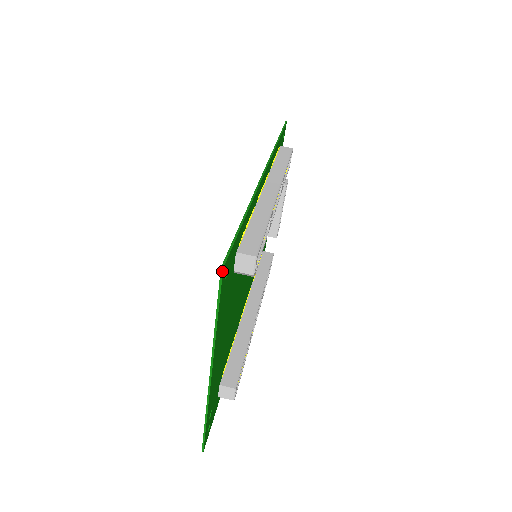
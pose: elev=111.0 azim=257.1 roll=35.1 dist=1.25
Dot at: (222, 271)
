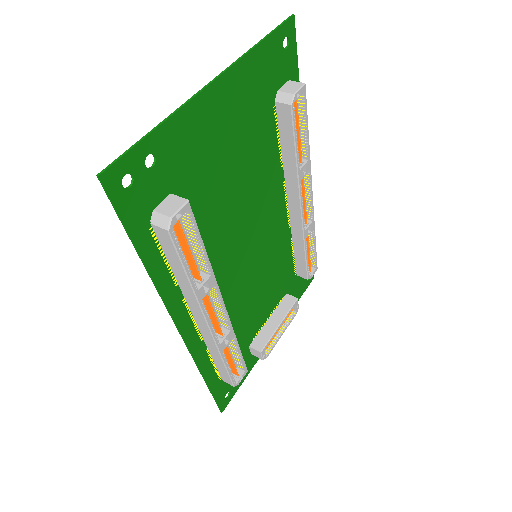
Dot at: (292, 16)
